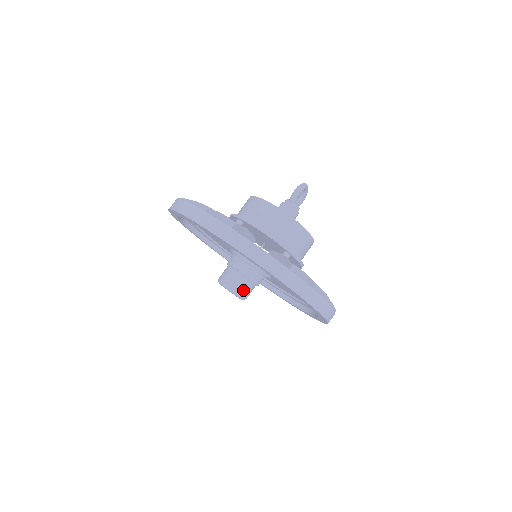
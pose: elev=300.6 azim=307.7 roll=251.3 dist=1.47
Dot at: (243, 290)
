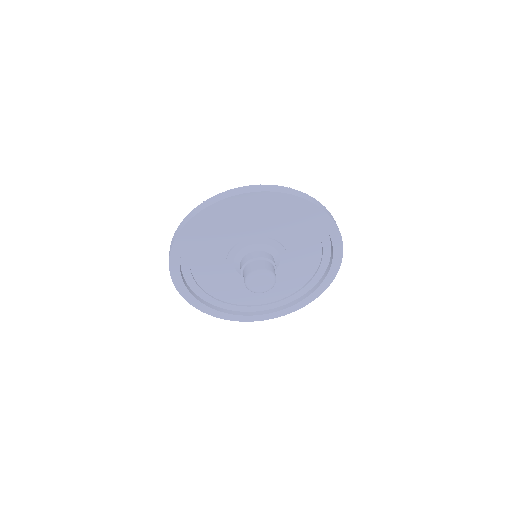
Dot at: (273, 270)
